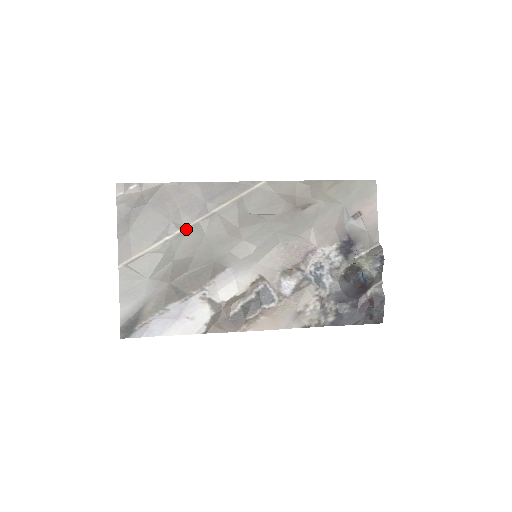
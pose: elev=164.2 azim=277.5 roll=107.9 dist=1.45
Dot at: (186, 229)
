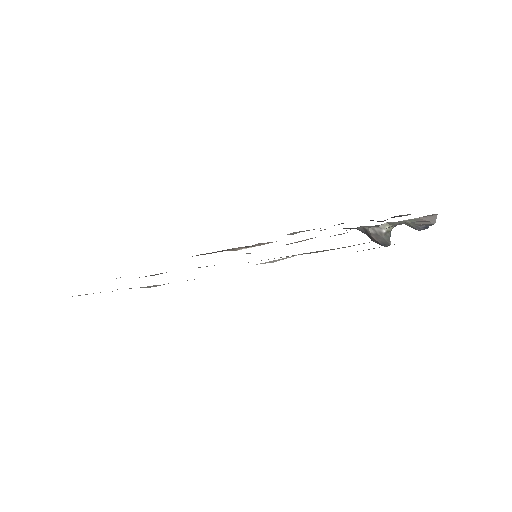
Dot at: occluded
